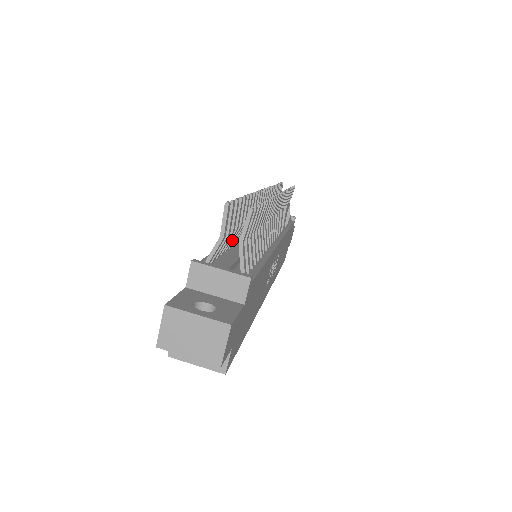
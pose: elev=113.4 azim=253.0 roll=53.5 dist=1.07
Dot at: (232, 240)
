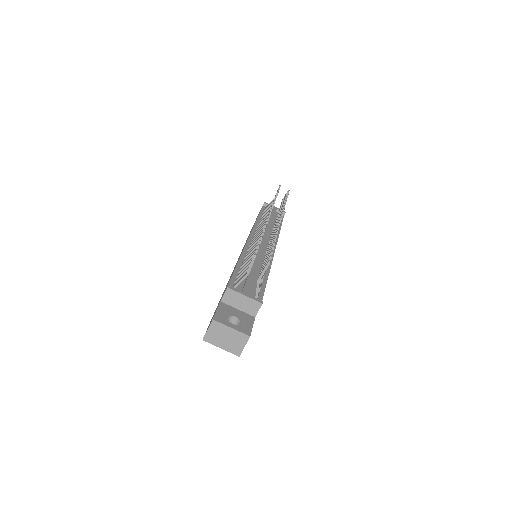
Dot at: occluded
